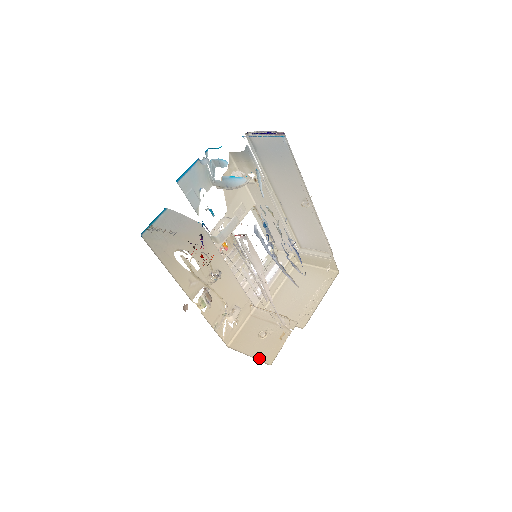
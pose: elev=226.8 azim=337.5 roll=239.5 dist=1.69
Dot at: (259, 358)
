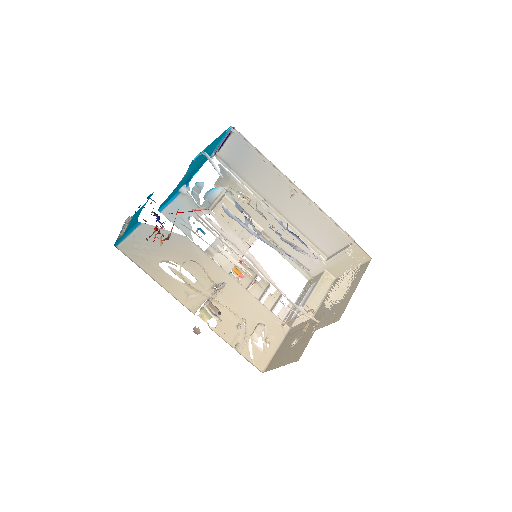
Dot at: (288, 362)
